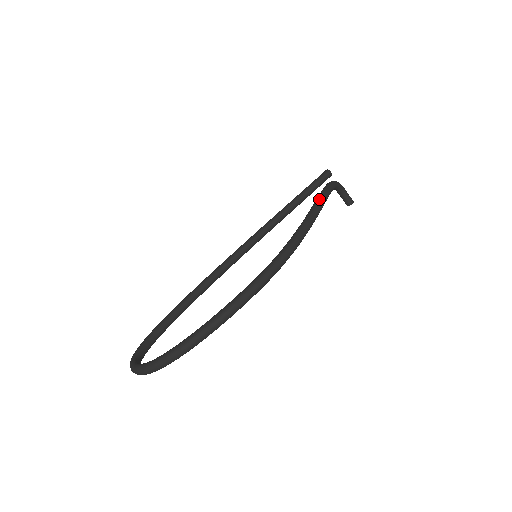
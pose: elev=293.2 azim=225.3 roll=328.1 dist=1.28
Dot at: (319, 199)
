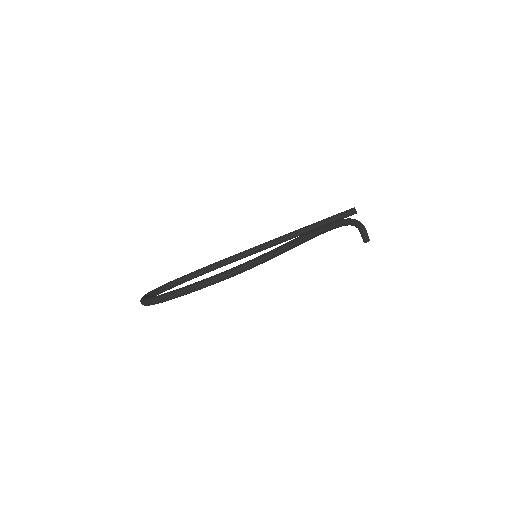
Dot at: (314, 230)
